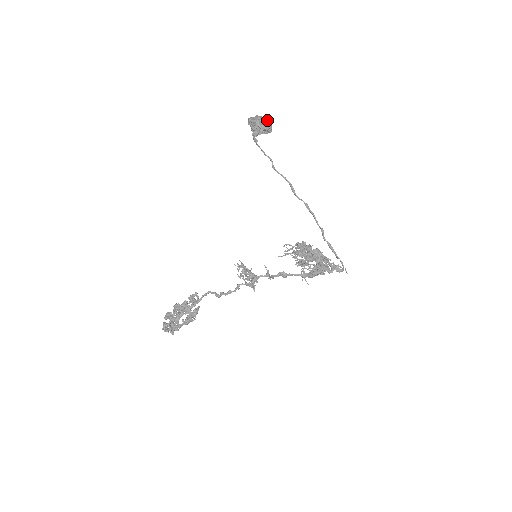
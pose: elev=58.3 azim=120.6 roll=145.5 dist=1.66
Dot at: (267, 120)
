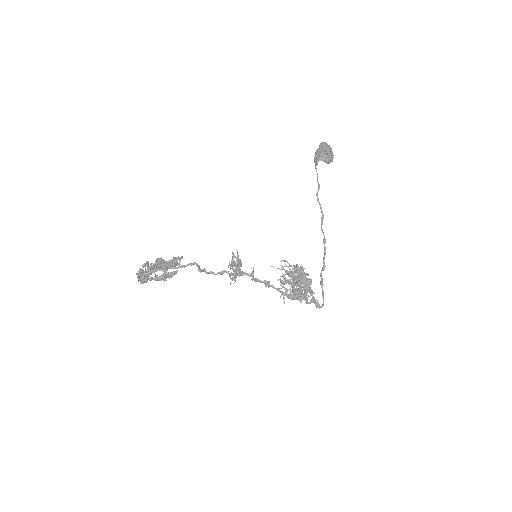
Dot at: occluded
